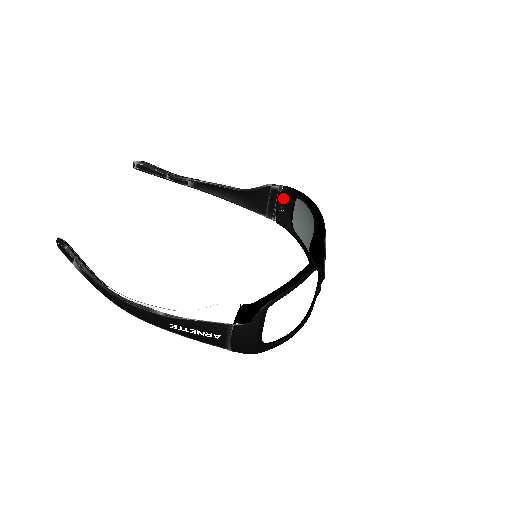
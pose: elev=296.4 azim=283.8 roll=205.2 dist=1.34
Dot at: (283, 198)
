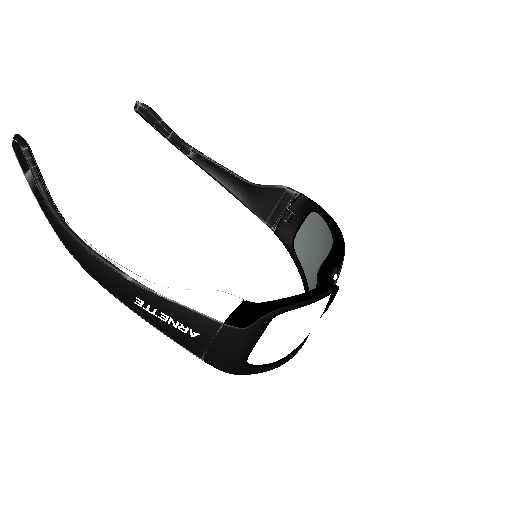
Dot at: (295, 207)
